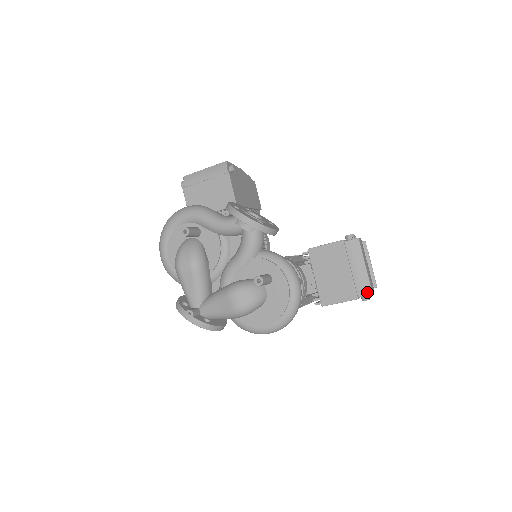
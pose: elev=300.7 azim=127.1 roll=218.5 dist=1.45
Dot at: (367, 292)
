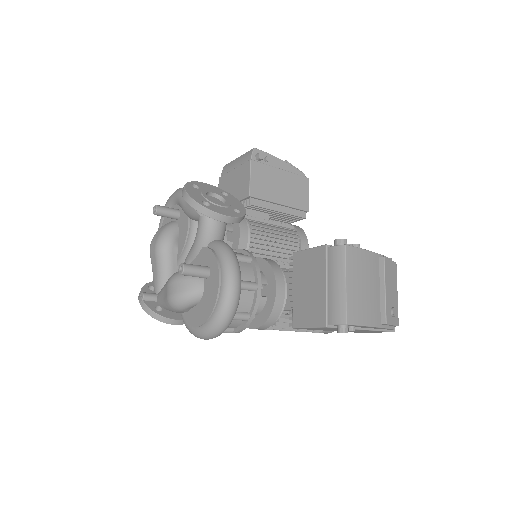
Dot at: (339, 320)
